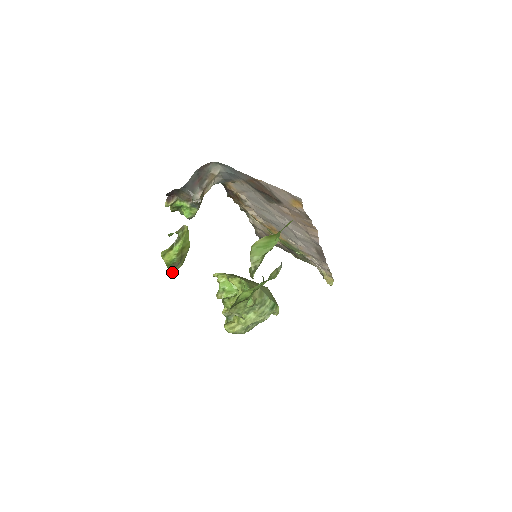
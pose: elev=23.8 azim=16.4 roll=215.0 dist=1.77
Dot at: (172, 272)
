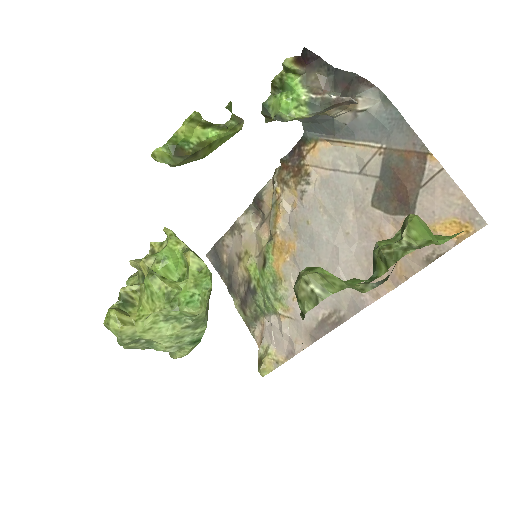
Dot at: (160, 157)
